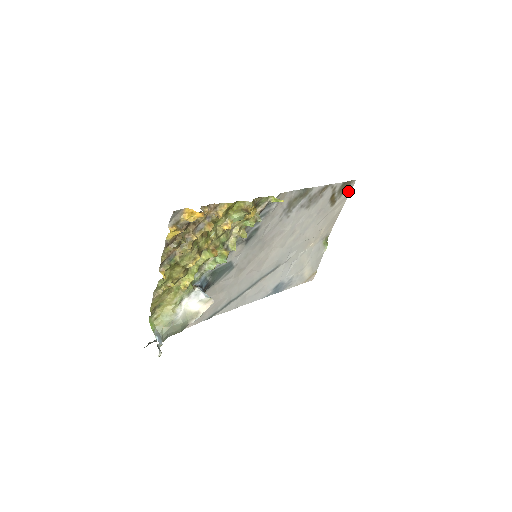
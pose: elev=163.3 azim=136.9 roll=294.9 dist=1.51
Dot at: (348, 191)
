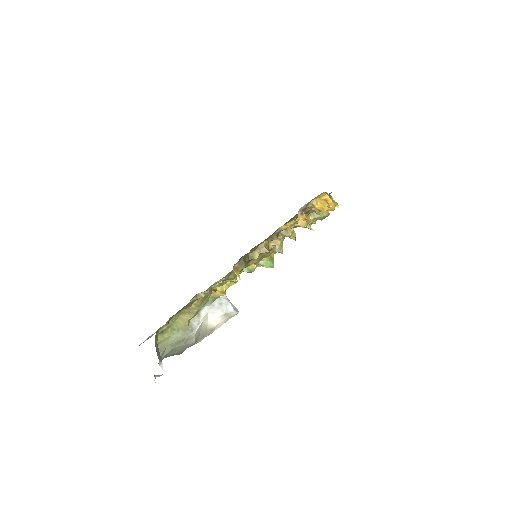
Dot at: occluded
